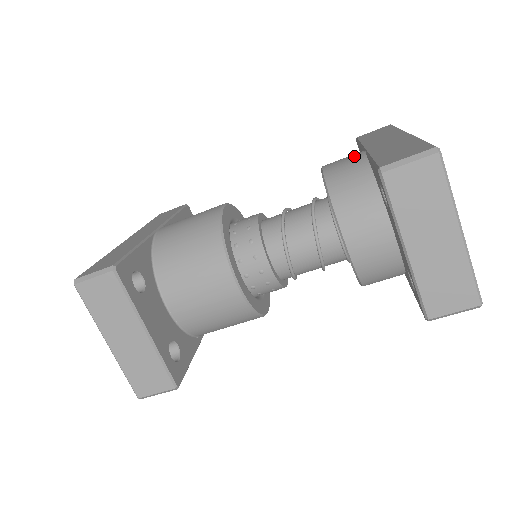
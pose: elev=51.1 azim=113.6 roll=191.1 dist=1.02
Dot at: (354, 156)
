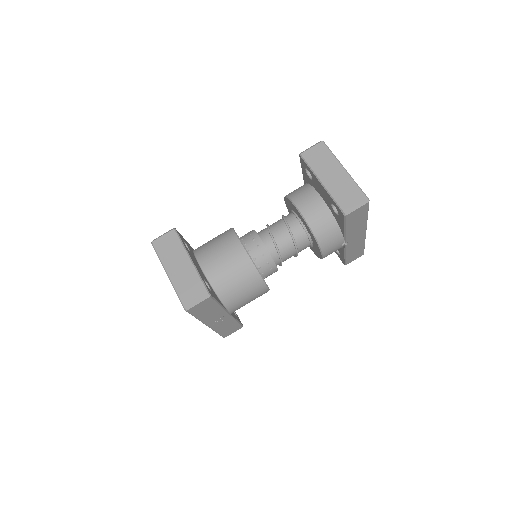
Dot at: occluded
